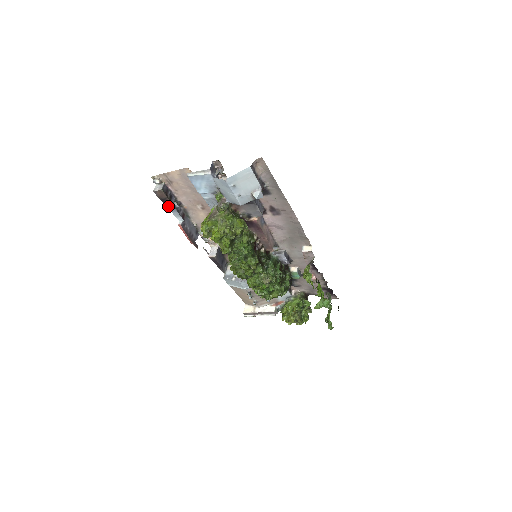
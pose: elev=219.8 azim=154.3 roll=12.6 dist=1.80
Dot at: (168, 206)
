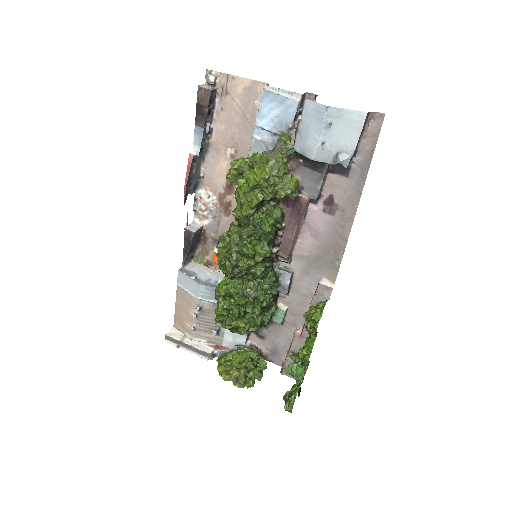
Dot at: (198, 120)
